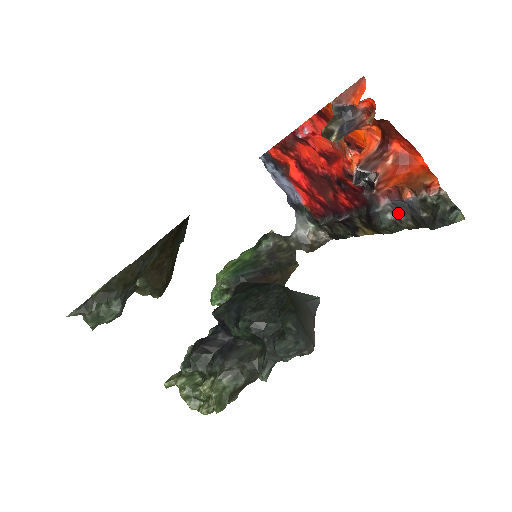
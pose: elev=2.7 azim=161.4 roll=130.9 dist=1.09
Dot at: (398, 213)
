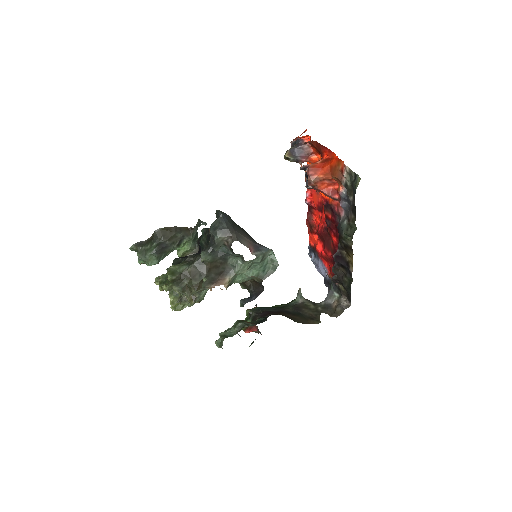
Dot at: (348, 215)
